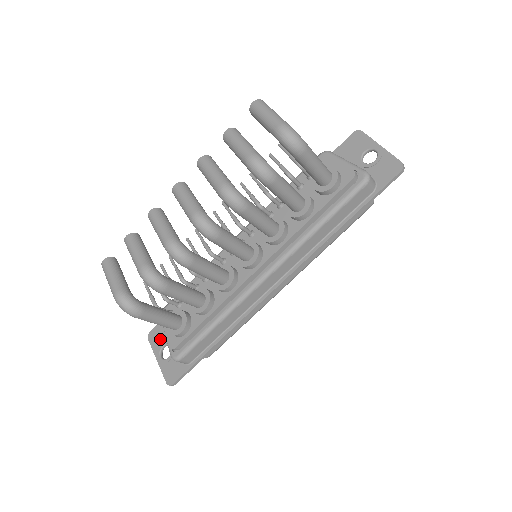
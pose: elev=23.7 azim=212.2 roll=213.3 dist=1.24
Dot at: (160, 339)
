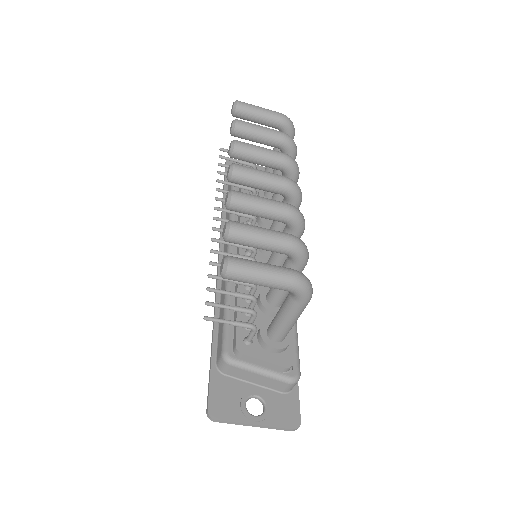
Dot at: (232, 402)
